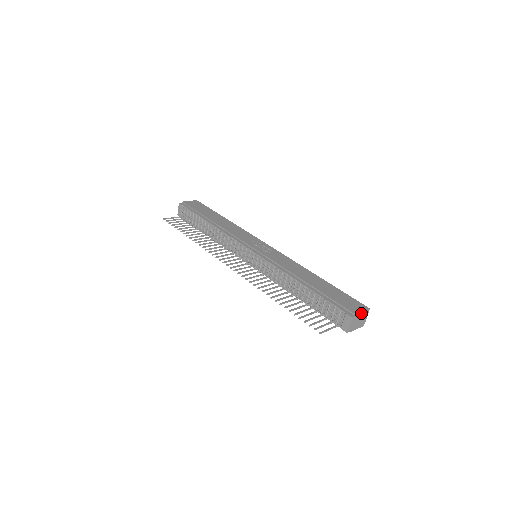
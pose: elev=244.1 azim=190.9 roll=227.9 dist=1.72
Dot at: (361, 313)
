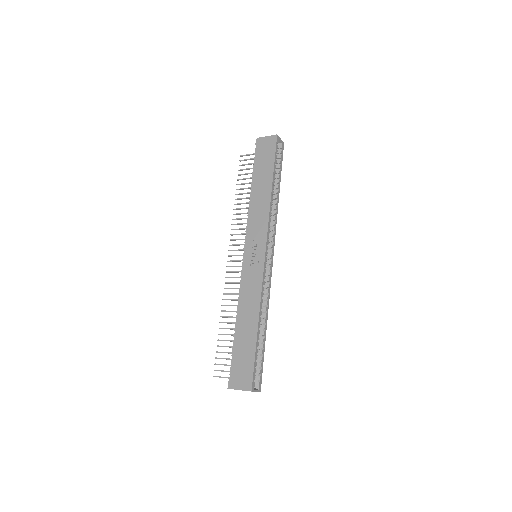
Dot at: occluded
